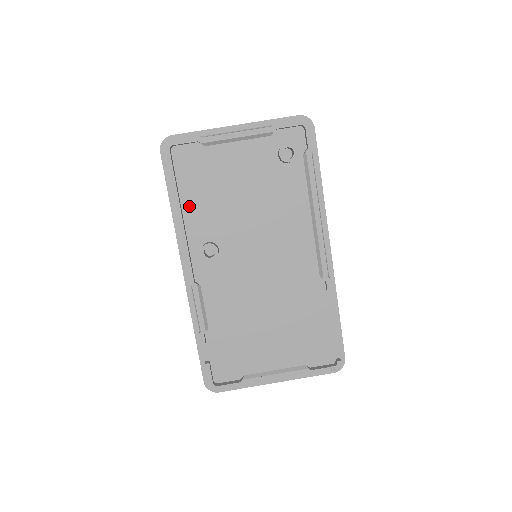
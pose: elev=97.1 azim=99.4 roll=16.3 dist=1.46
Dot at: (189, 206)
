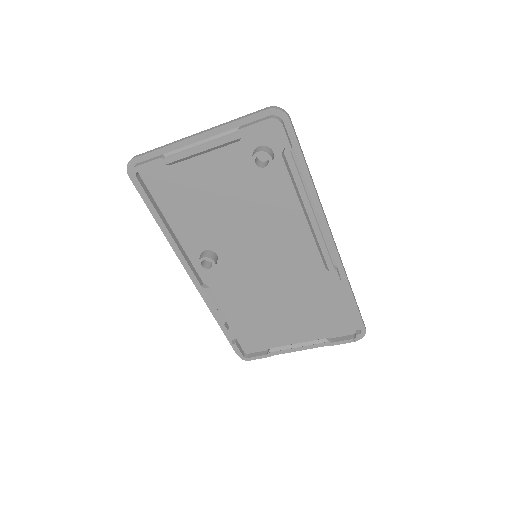
Dot at: (176, 222)
